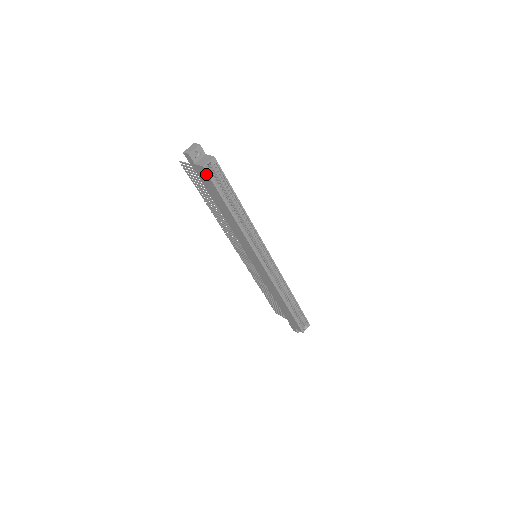
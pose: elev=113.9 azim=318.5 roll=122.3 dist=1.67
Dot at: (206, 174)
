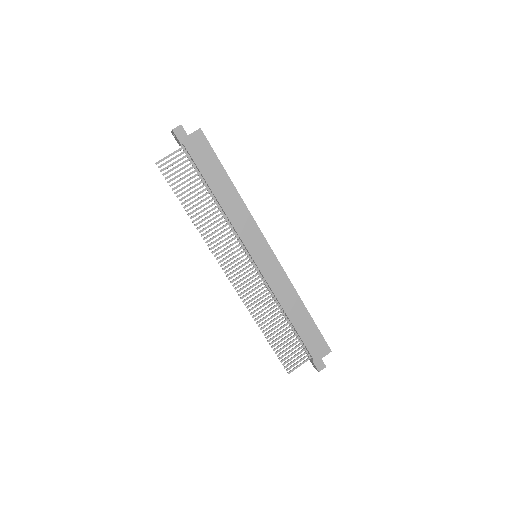
Dot at: (203, 139)
